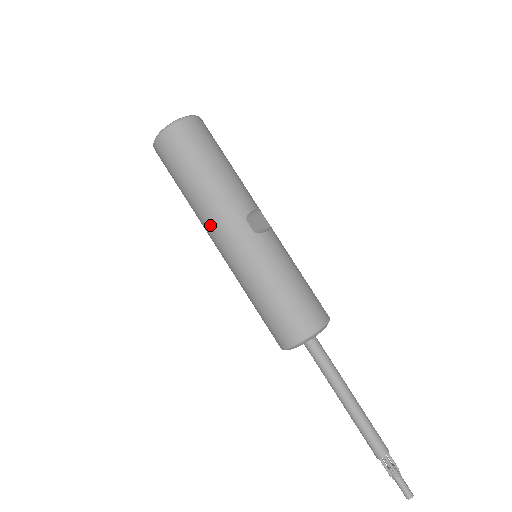
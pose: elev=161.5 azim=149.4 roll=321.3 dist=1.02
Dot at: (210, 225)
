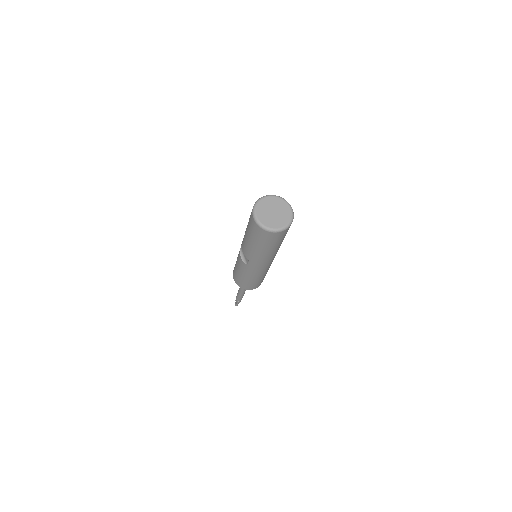
Dot at: (264, 261)
